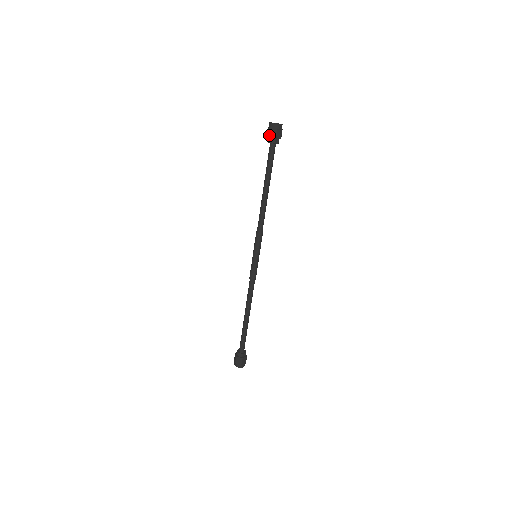
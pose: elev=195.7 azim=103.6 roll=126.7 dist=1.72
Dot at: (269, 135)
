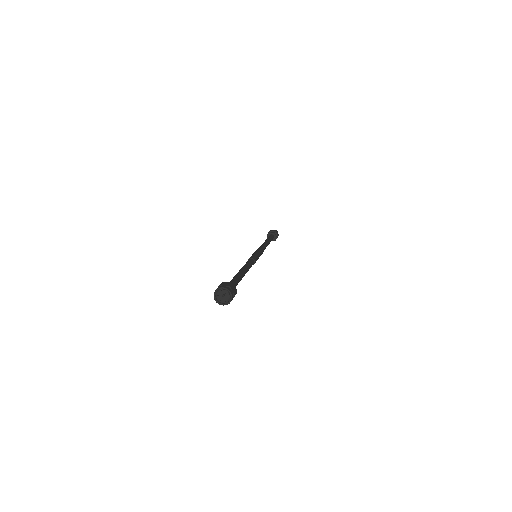
Dot at: (267, 235)
